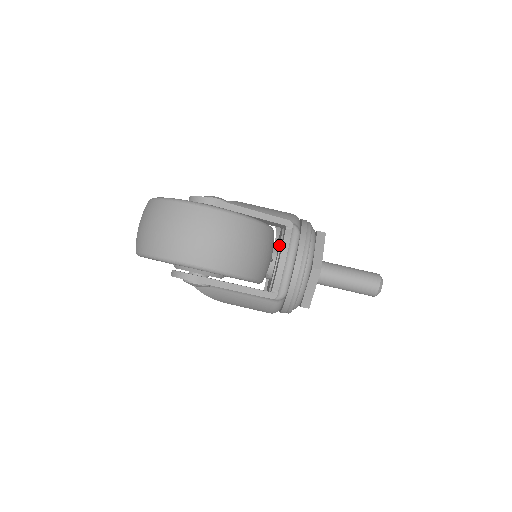
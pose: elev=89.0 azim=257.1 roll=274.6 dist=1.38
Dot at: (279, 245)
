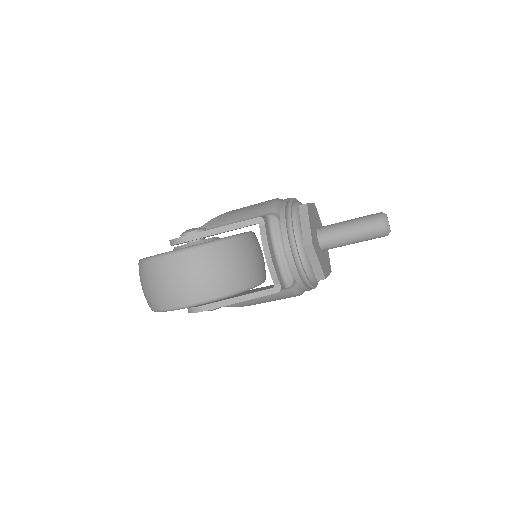
Dot at: occluded
